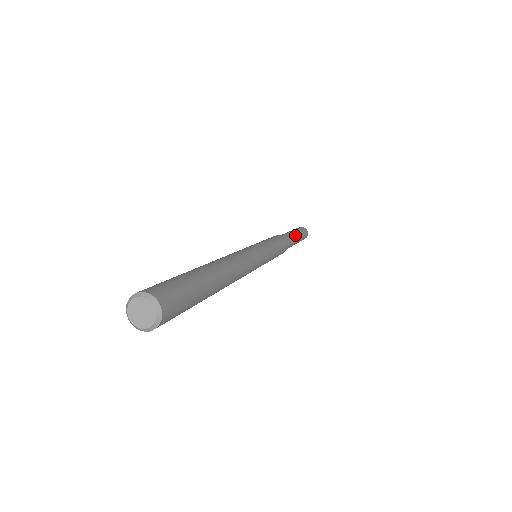
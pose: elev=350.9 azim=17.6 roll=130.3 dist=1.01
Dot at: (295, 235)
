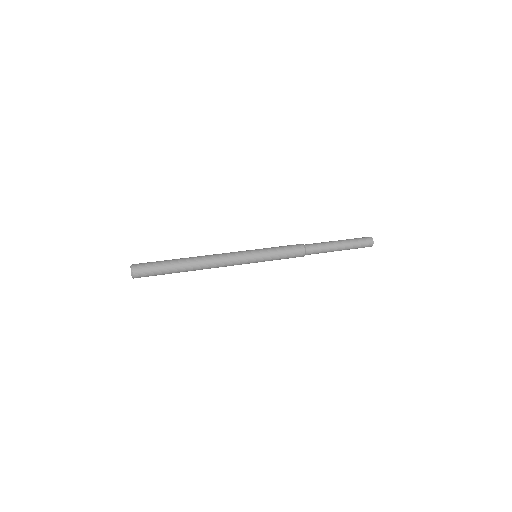
Dot at: (334, 242)
